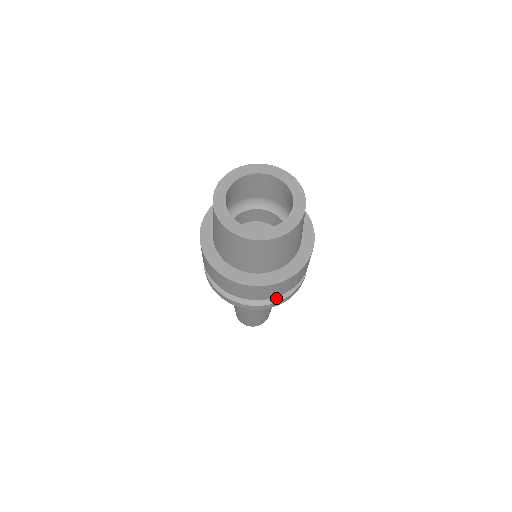
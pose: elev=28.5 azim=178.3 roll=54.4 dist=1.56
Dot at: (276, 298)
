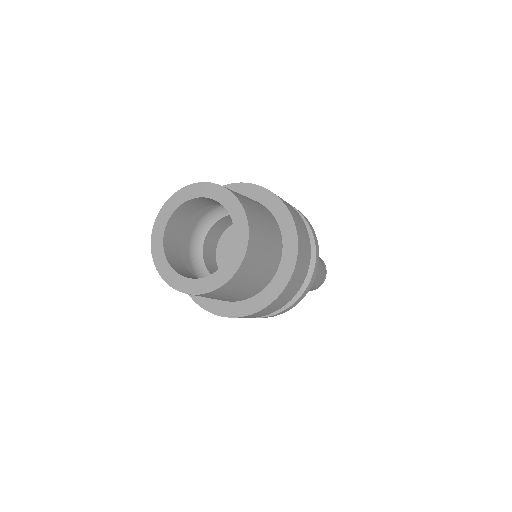
Dot at: occluded
